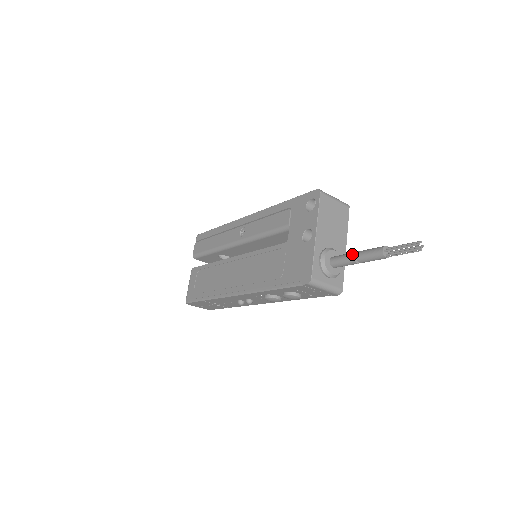
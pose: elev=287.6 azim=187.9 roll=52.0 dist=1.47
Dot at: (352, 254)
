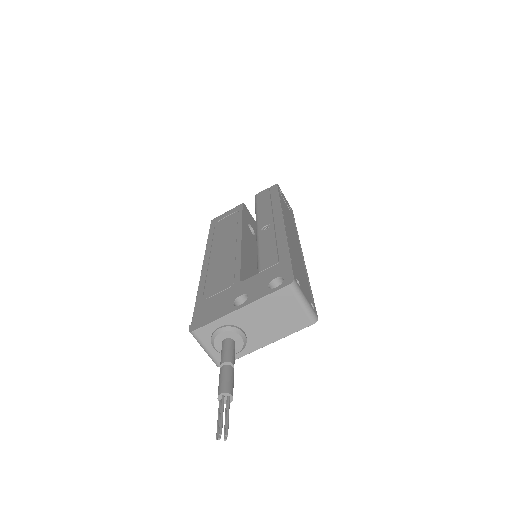
Dot at: (226, 360)
